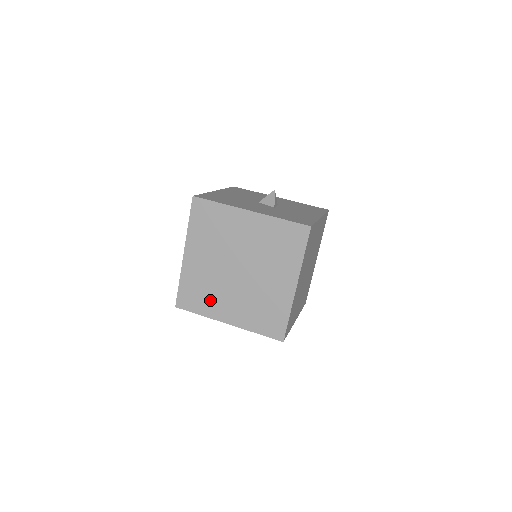
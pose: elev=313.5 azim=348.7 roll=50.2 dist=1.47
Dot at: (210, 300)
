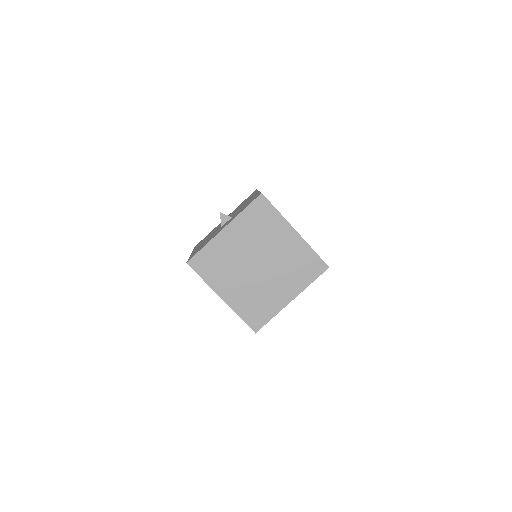
Dot at: occluded
